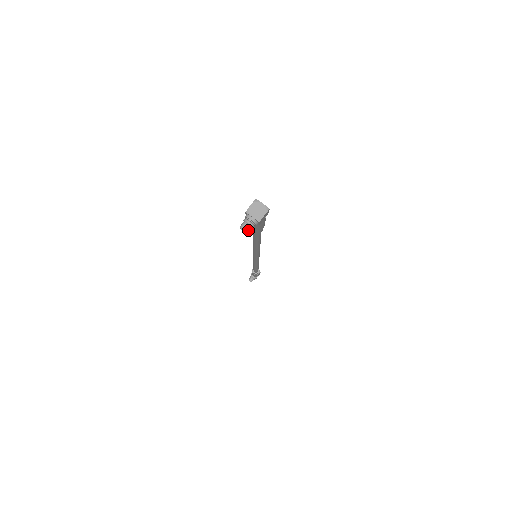
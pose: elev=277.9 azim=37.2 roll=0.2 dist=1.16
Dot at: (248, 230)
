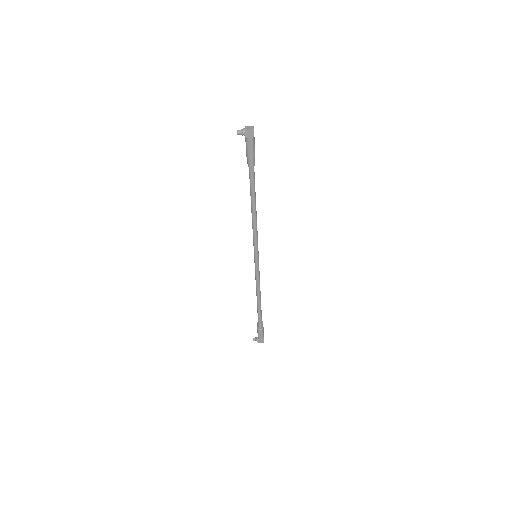
Dot at: (239, 132)
